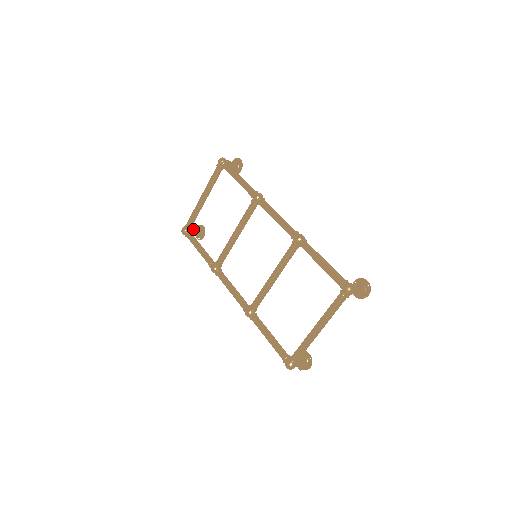
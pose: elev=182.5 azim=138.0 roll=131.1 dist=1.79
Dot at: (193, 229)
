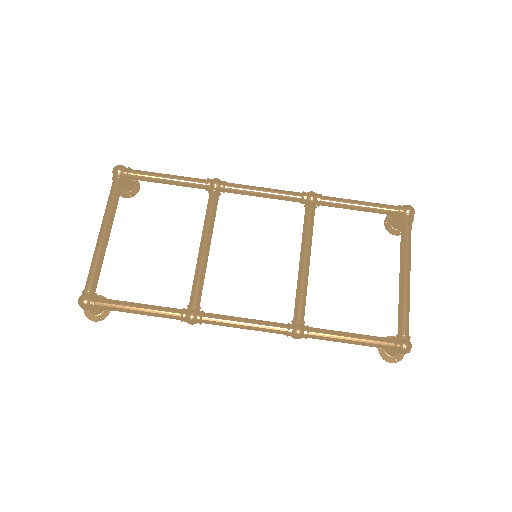
Dot at: occluded
